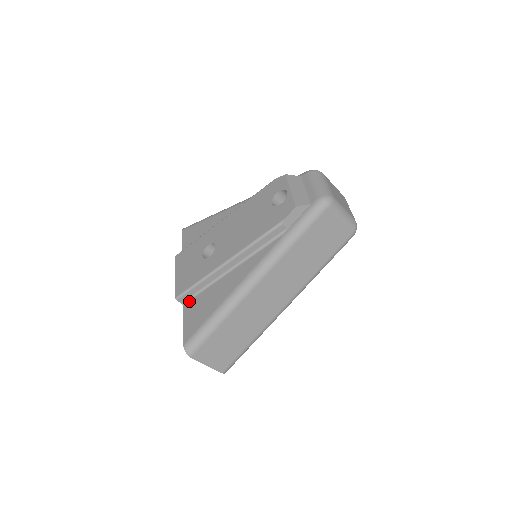
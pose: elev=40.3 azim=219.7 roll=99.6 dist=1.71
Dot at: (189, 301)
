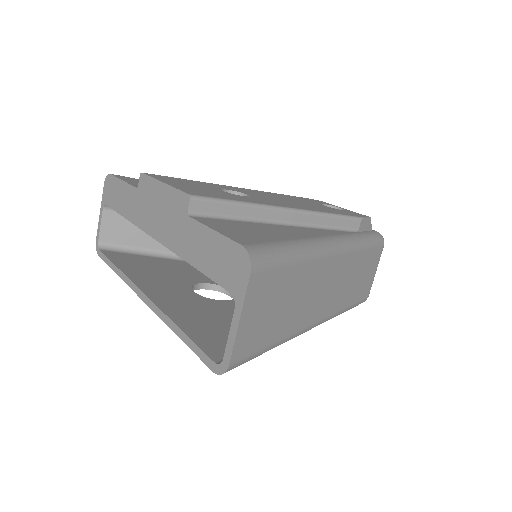
Dot at: (206, 217)
